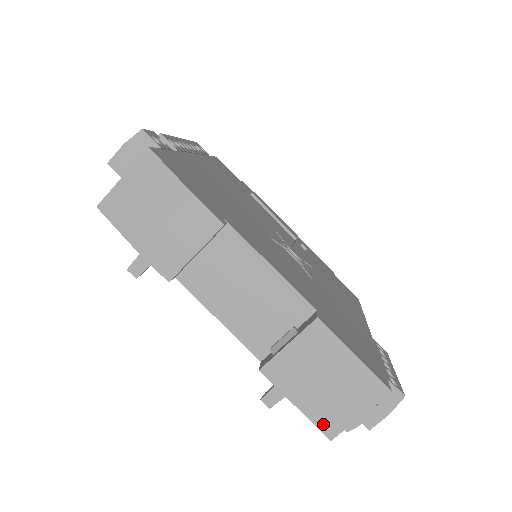
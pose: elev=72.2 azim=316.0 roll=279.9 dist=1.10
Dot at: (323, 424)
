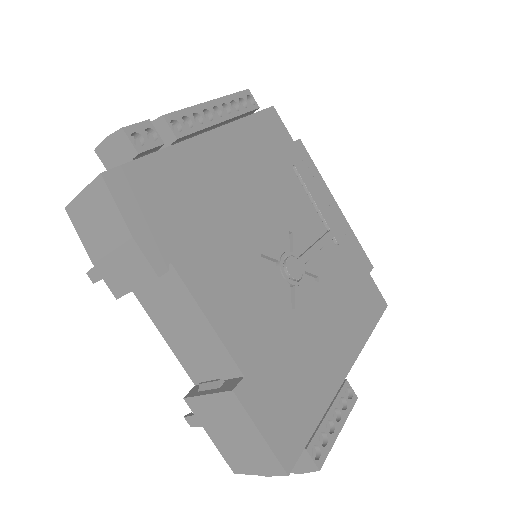
Dot at: (229, 461)
